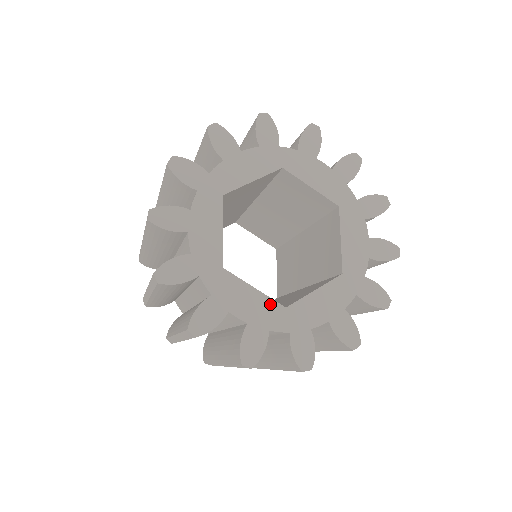
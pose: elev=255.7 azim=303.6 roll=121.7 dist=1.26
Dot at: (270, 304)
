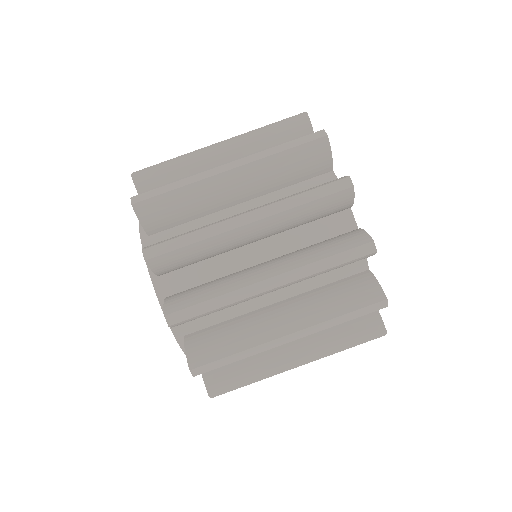
Dot at: occluded
